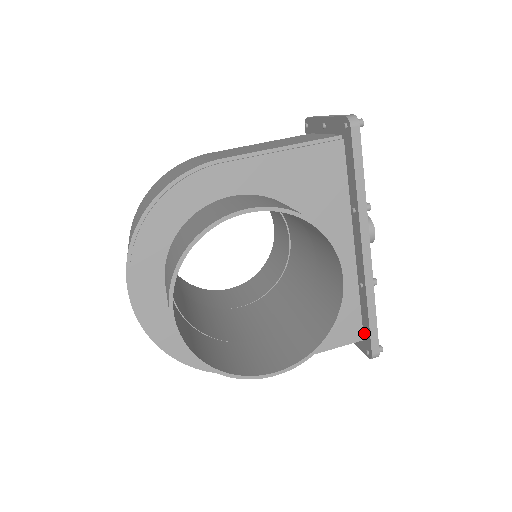
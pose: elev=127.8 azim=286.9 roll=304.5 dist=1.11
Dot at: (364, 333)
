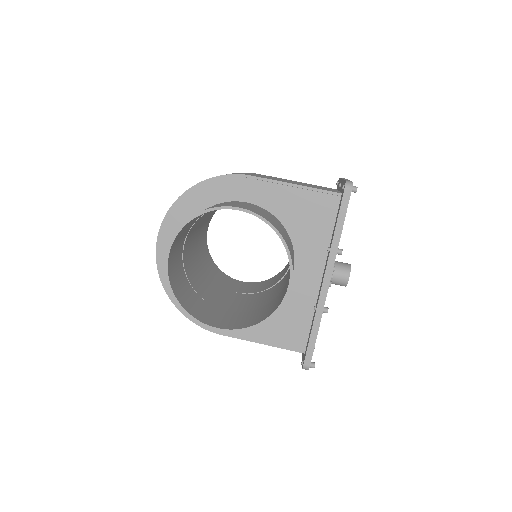
Dot at: (306, 347)
